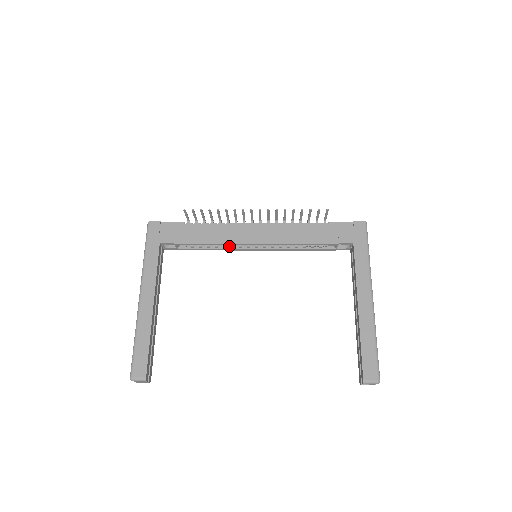
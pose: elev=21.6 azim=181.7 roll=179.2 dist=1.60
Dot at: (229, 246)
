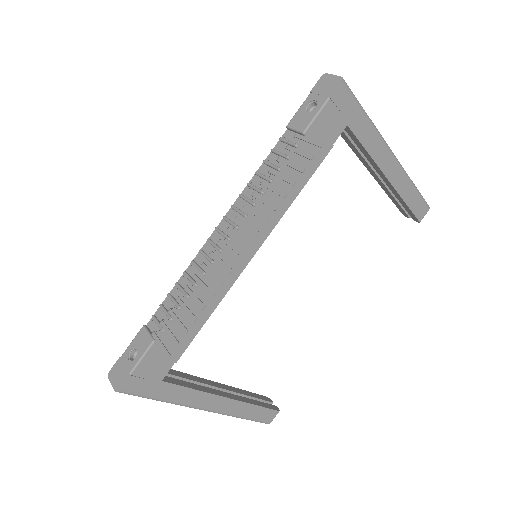
Dot at: occluded
